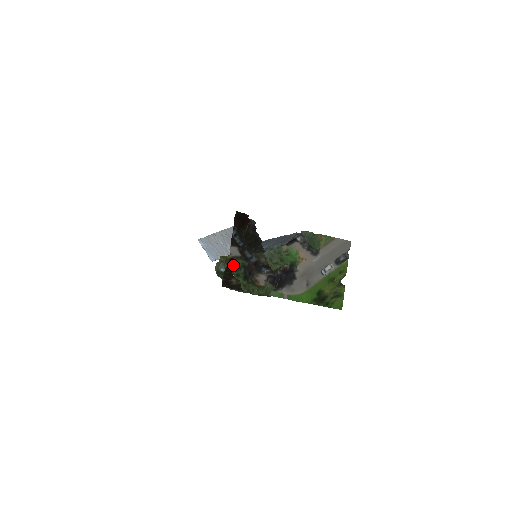
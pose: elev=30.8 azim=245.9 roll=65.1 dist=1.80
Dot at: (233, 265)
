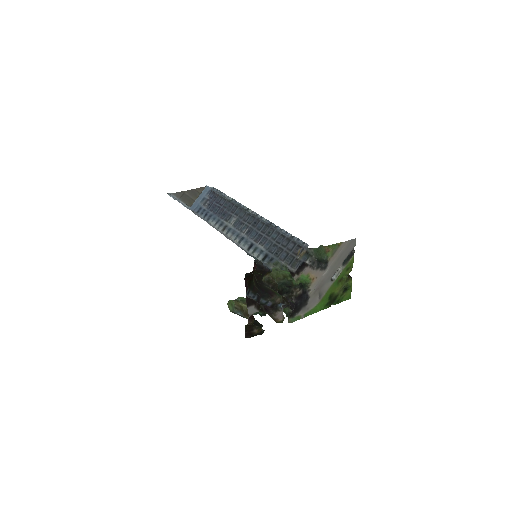
Dot at: (253, 320)
